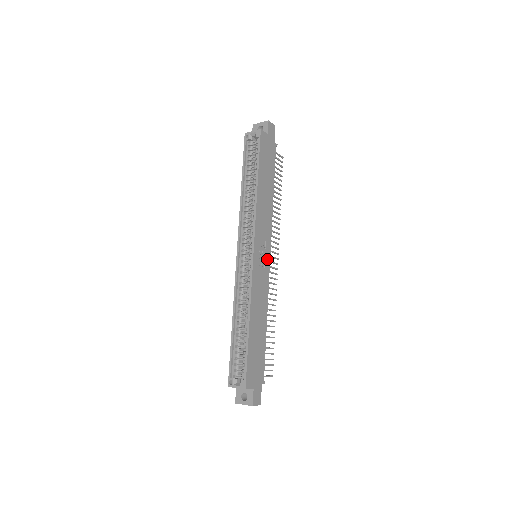
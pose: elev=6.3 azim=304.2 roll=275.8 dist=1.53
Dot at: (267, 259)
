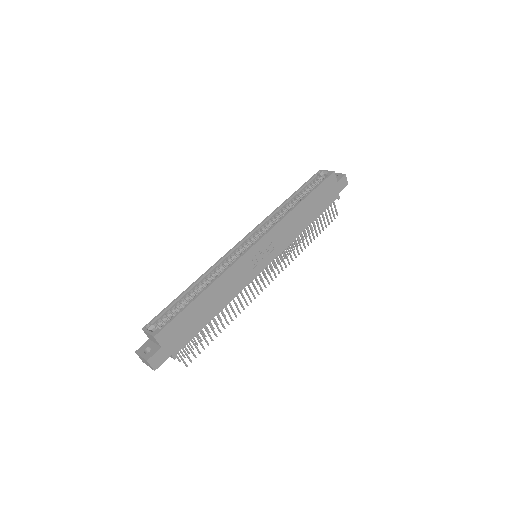
Dot at: (263, 264)
